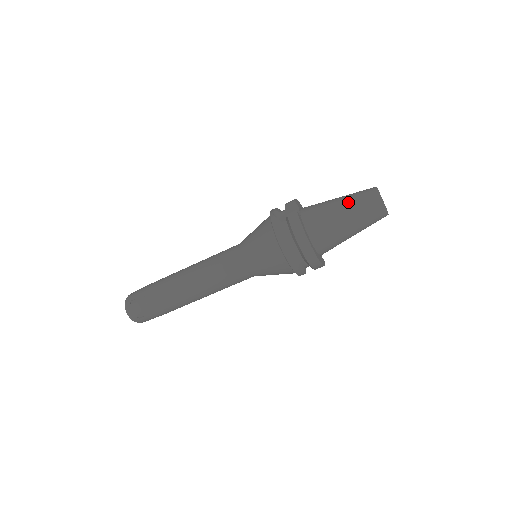
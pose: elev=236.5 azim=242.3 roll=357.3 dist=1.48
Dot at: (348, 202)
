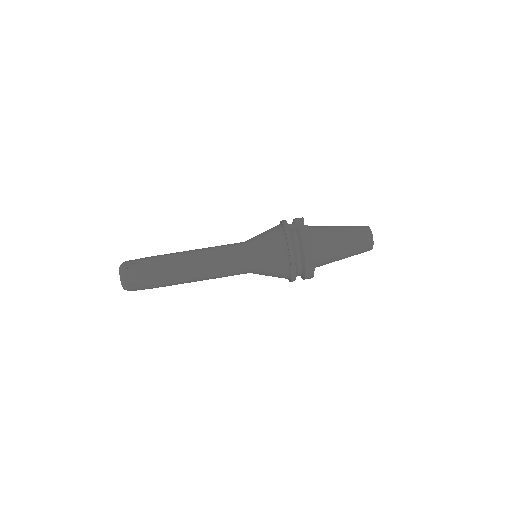
Dot at: (347, 231)
